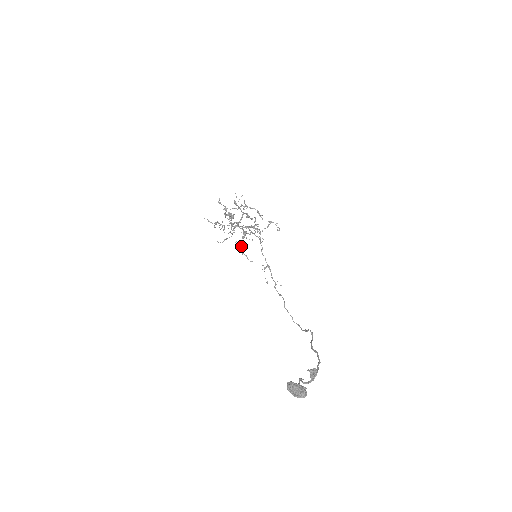
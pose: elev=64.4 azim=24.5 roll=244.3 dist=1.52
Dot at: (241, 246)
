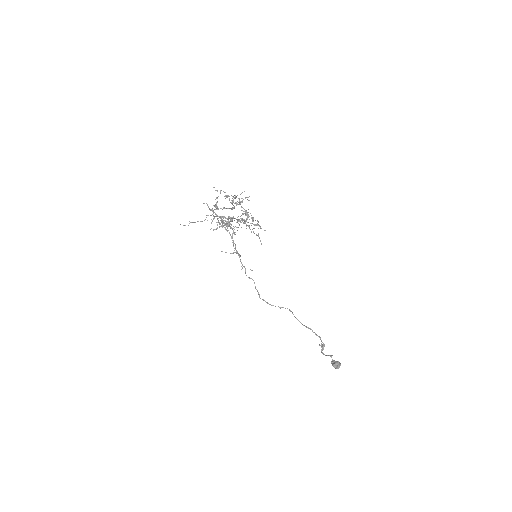
Dot at: occluded
